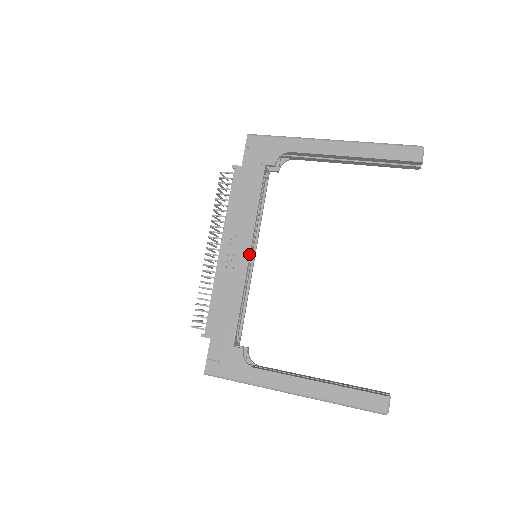
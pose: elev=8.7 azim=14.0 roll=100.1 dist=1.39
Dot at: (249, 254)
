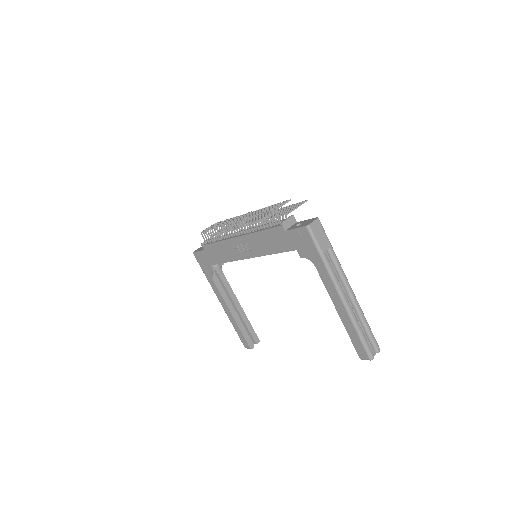
Dot at: (248, 258)
